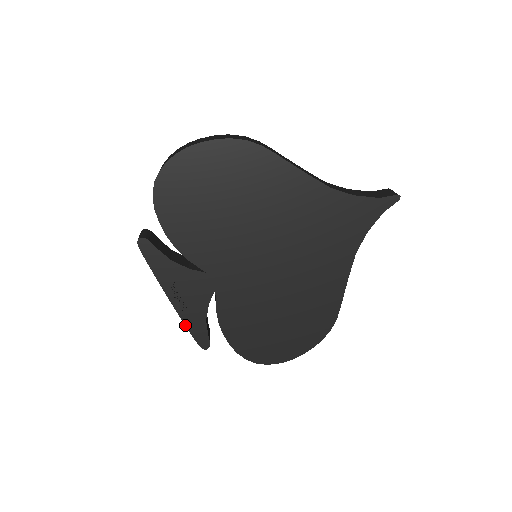
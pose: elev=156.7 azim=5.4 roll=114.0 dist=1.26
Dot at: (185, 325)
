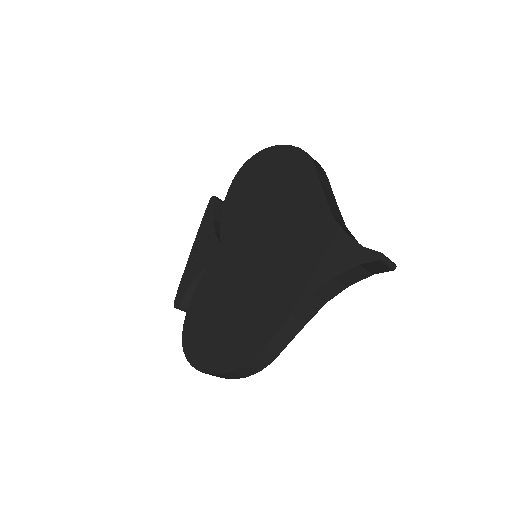
Dot at: (182, 276)
